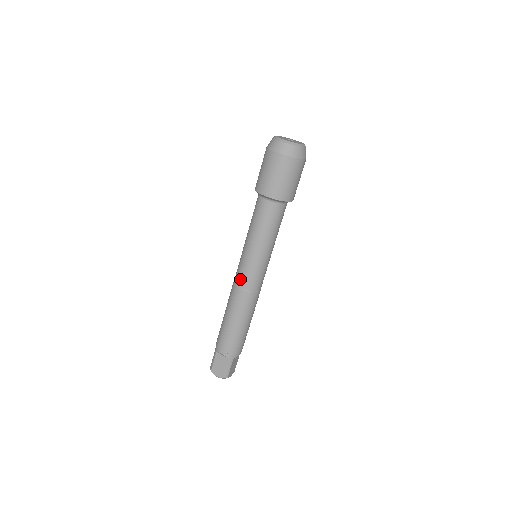
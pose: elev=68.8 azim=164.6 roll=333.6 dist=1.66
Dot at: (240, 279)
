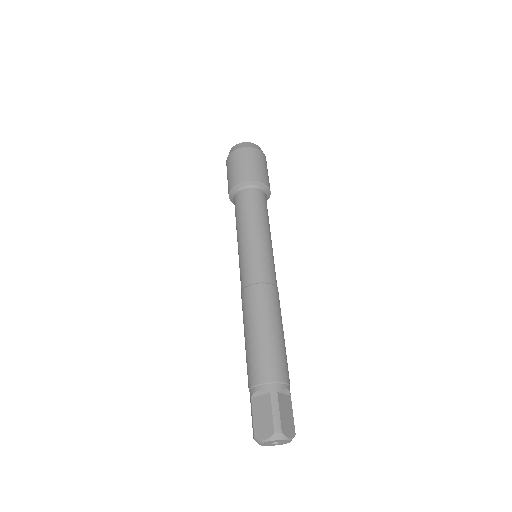
Dot at: (244, 277)
